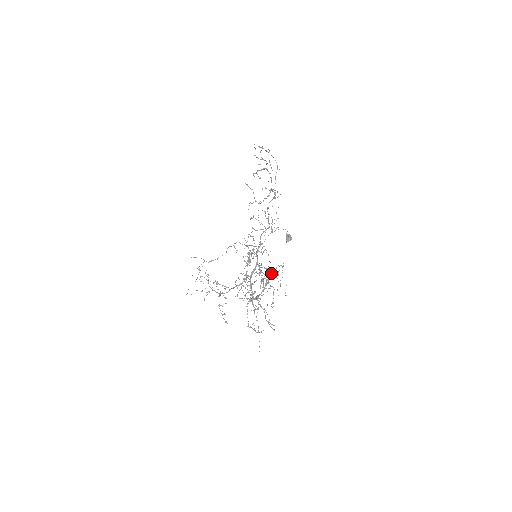
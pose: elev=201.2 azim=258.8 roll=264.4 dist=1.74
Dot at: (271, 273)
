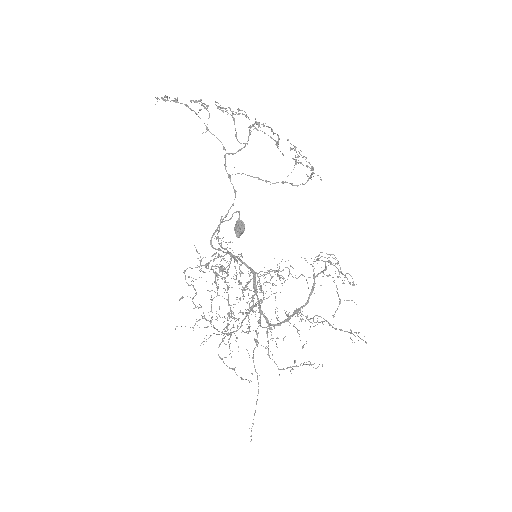
Dot at: occluded
